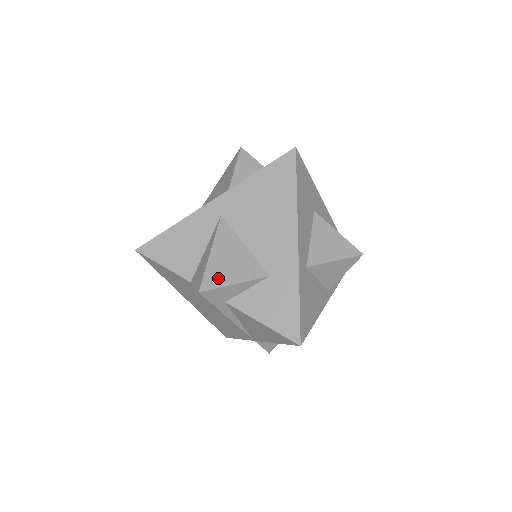
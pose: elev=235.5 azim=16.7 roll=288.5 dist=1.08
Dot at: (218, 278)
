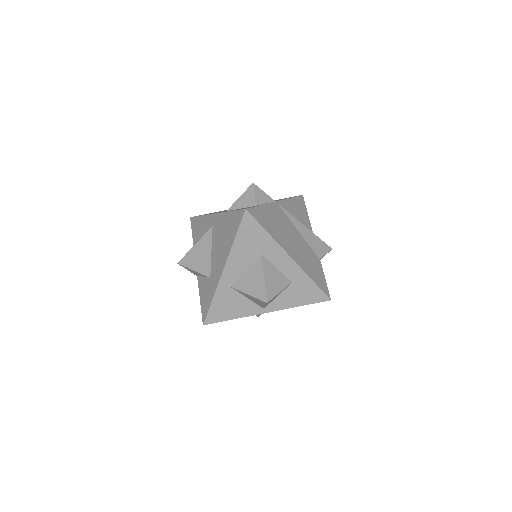
Dot at: (189, 262)
